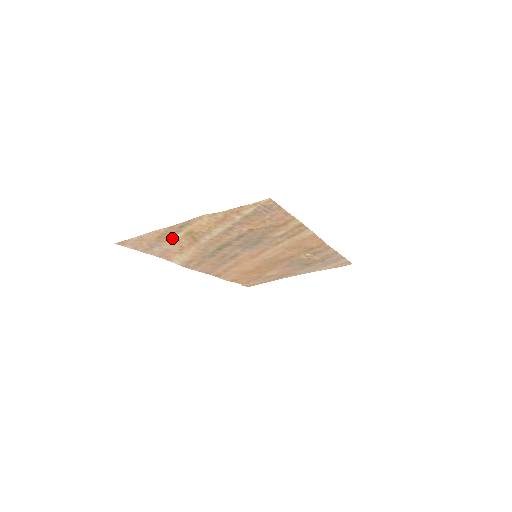
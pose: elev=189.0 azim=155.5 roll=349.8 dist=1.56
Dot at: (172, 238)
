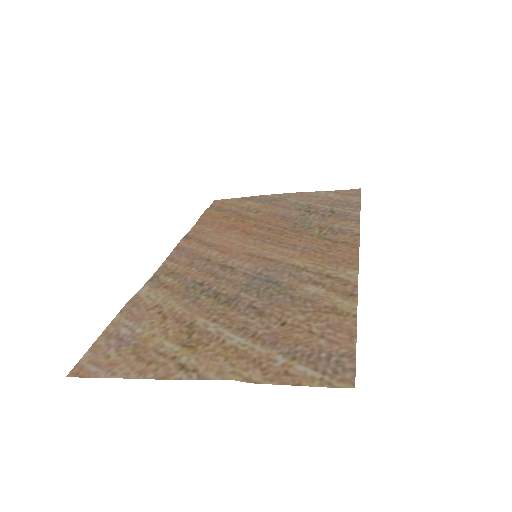
Dot at: (156, 341)
